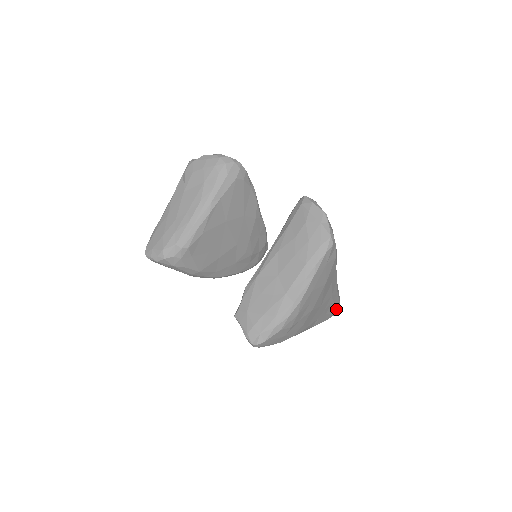
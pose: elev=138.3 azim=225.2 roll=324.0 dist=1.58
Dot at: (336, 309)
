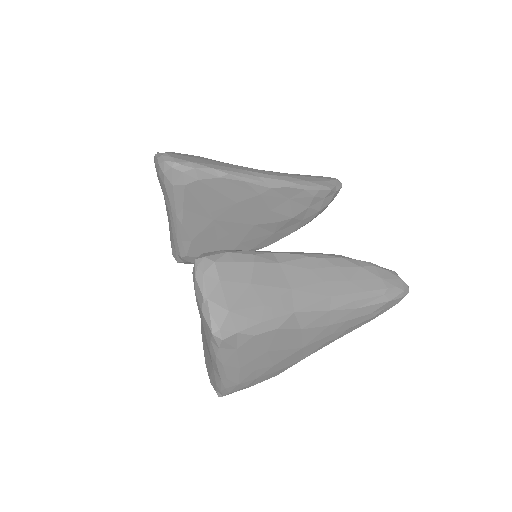
Dot at: (387, 305)
